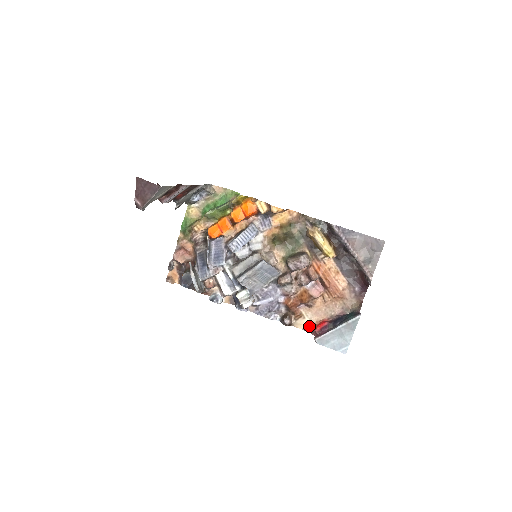
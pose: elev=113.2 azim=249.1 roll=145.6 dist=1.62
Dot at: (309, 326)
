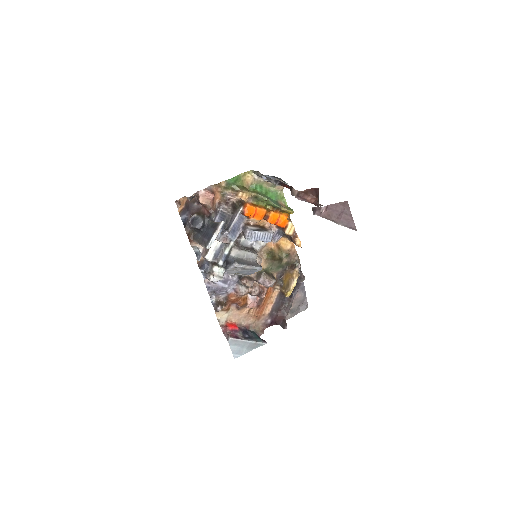
Dot at: (223, 320)
